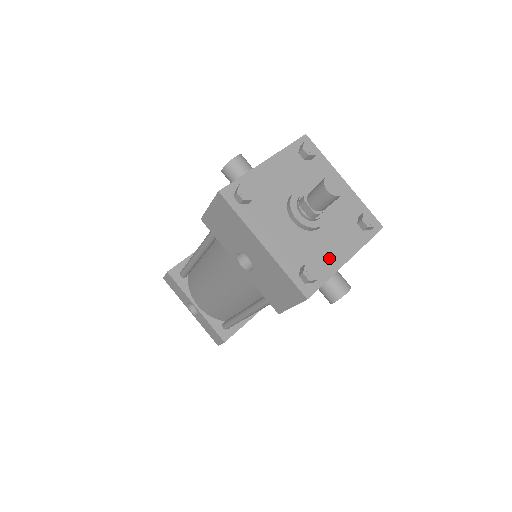
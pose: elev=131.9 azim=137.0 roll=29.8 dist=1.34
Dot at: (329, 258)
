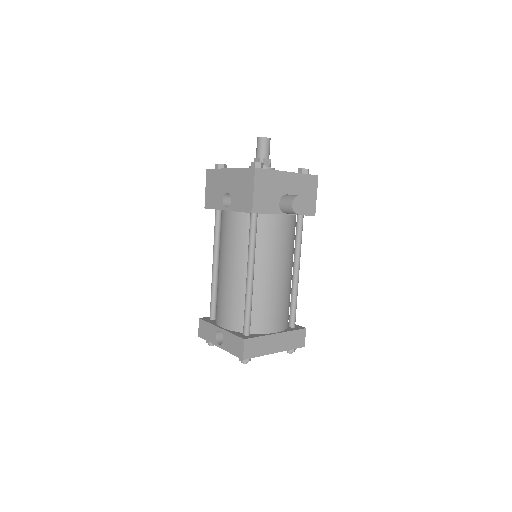
Dot at: occluded
